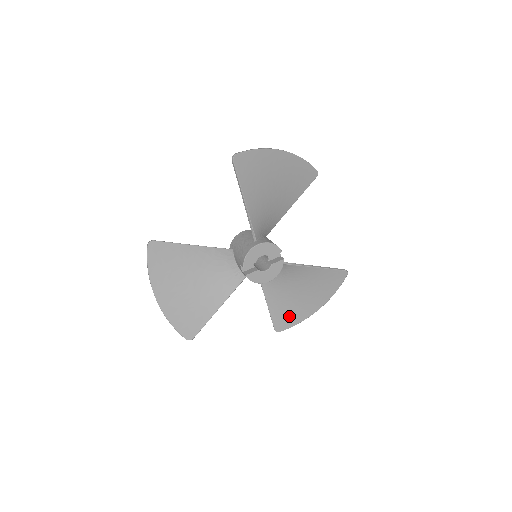
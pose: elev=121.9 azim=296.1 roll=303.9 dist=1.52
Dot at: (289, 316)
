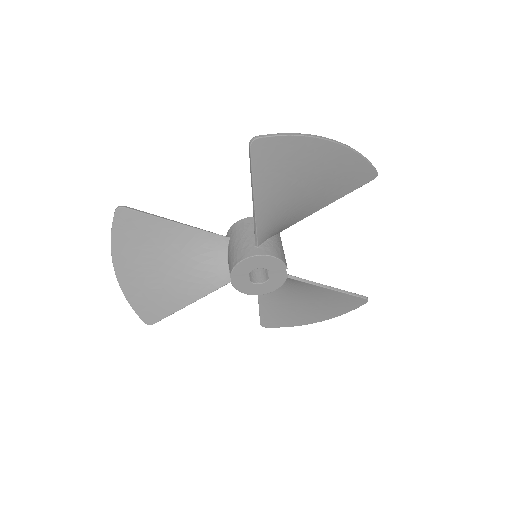
Dot at: (281, 318)
